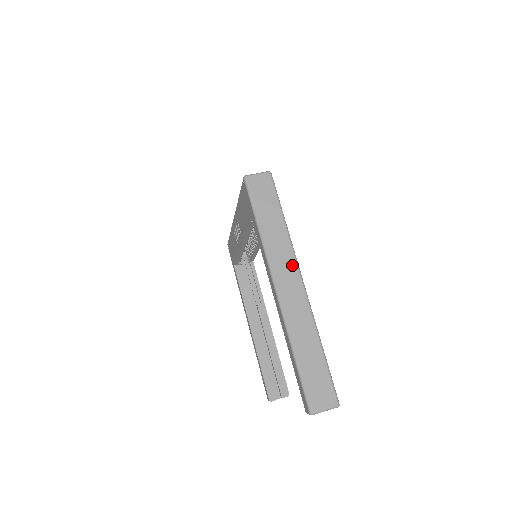
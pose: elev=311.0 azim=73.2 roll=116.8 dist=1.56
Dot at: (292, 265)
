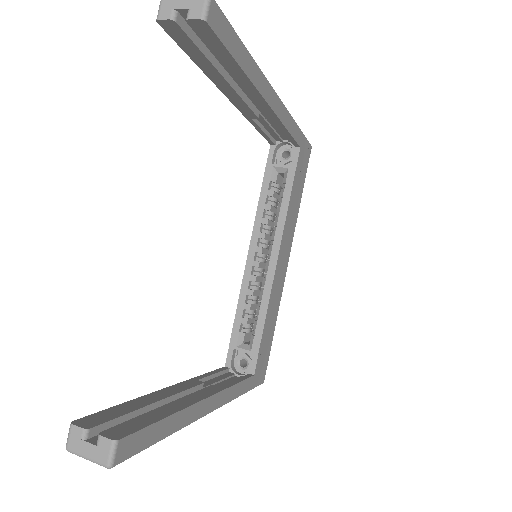
Dot at: occluded
